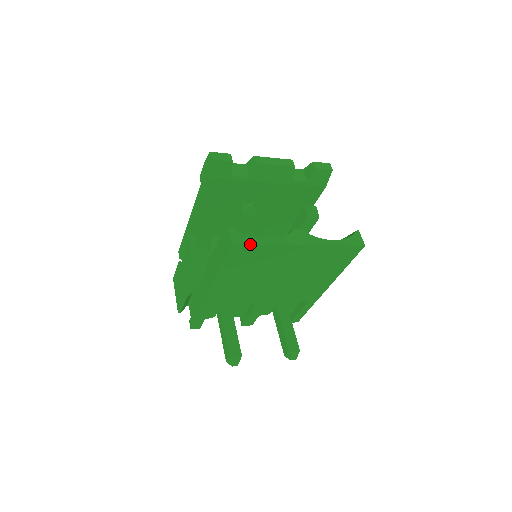
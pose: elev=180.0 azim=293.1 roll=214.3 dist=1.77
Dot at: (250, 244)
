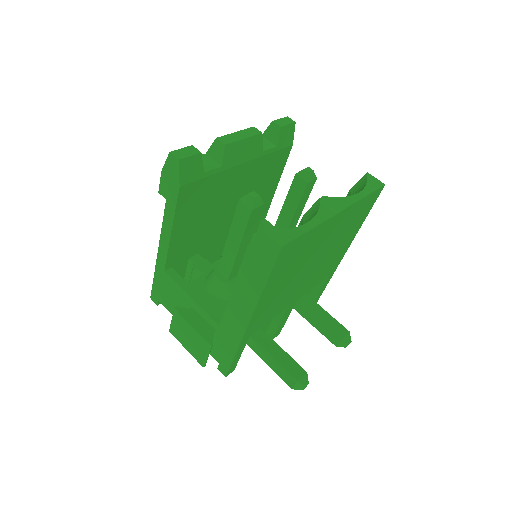
Dot at: (298, 237)
